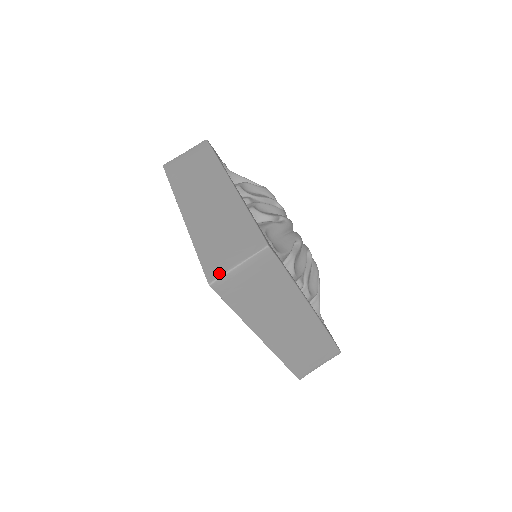
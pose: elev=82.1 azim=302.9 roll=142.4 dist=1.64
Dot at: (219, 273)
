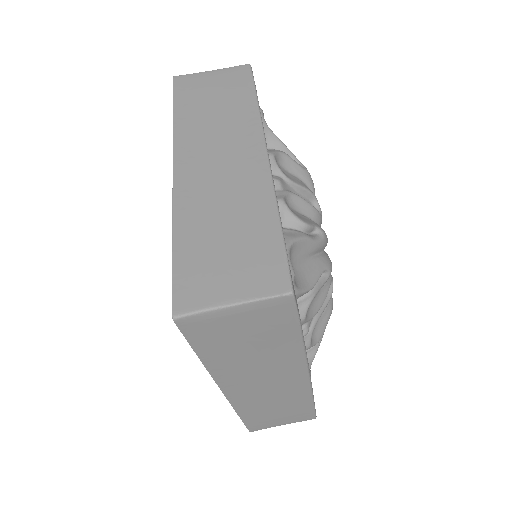
Dot at: (196, 304)
